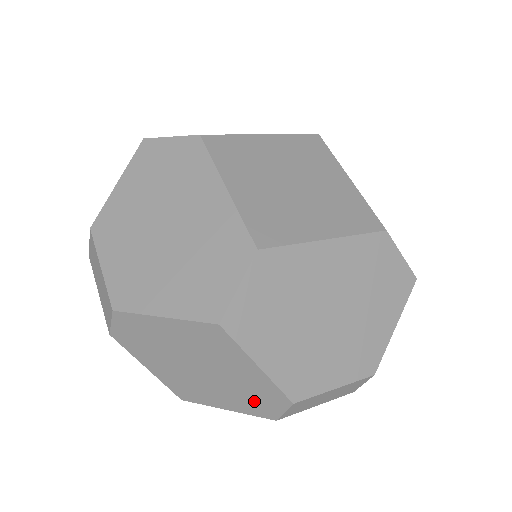
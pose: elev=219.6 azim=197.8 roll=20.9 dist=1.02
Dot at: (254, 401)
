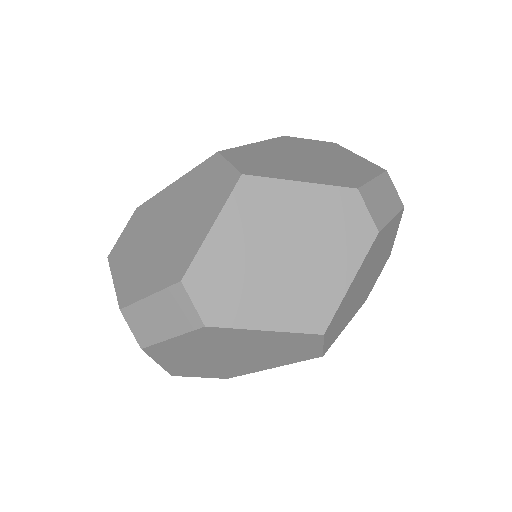
Dot at: (345, 232)
